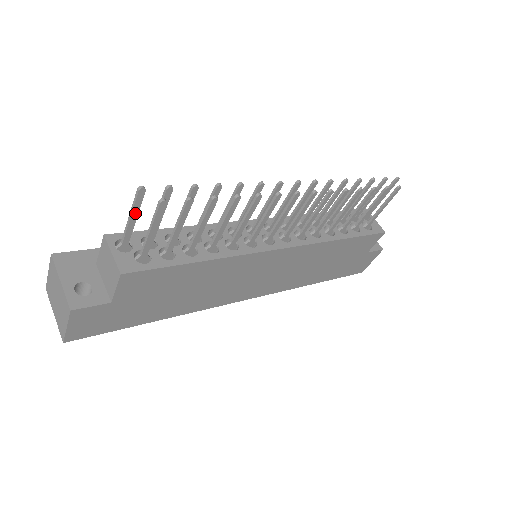
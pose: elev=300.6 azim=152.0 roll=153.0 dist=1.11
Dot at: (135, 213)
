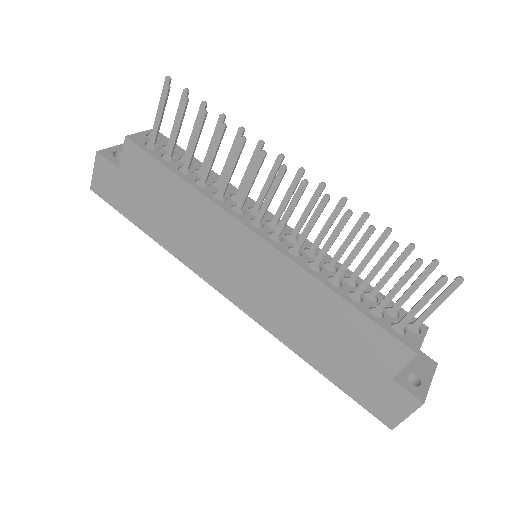
Dot at: occluded
